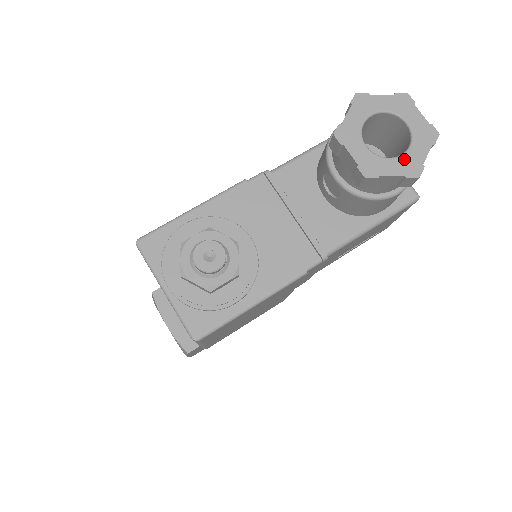
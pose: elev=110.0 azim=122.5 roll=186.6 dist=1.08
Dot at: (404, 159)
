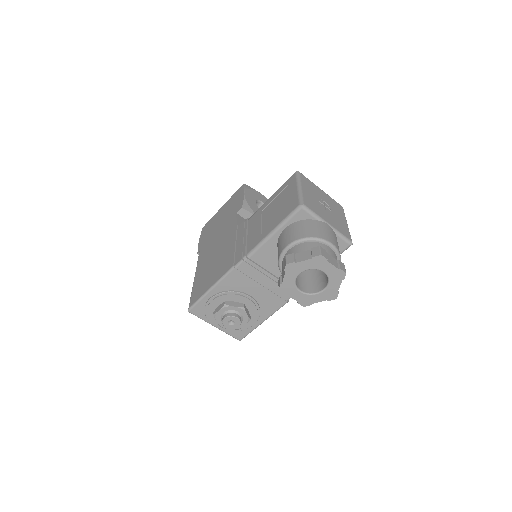
Dot at: (325, 292)
